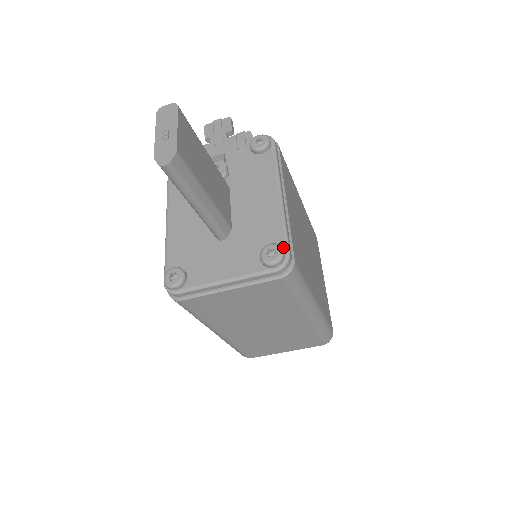
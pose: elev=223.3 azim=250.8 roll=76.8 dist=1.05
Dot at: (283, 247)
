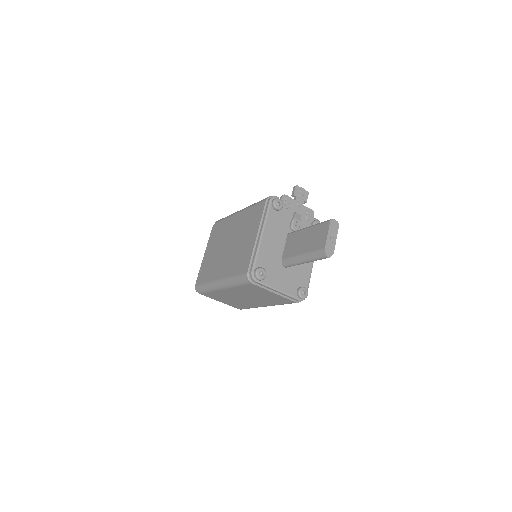
Dot at: (306, 291)
